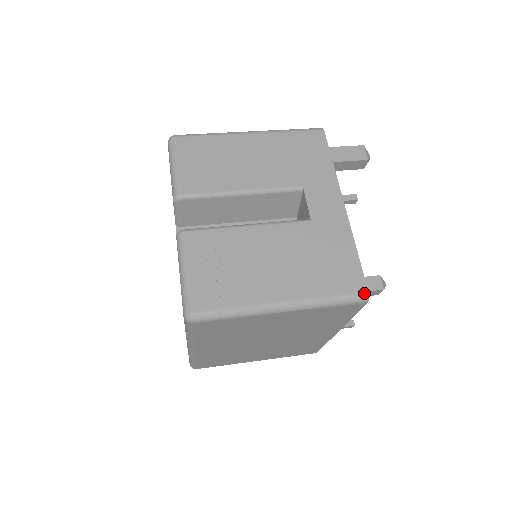
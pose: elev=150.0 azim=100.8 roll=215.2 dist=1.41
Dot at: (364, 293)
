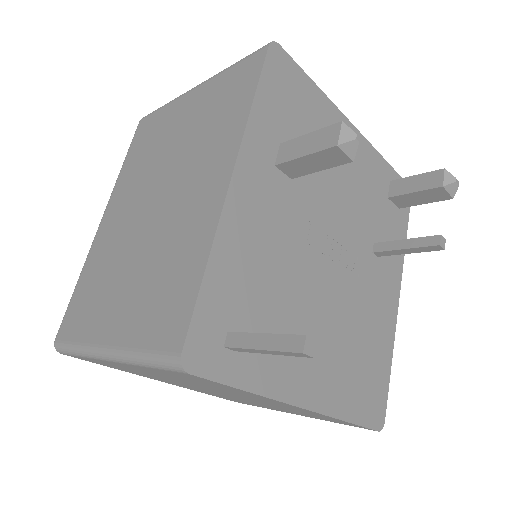
Dot at: (273, 46)
